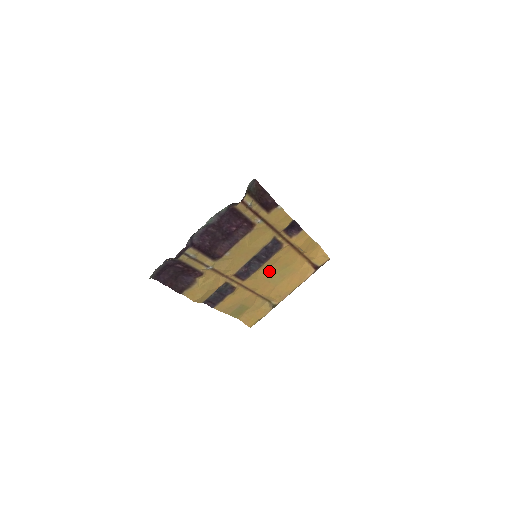
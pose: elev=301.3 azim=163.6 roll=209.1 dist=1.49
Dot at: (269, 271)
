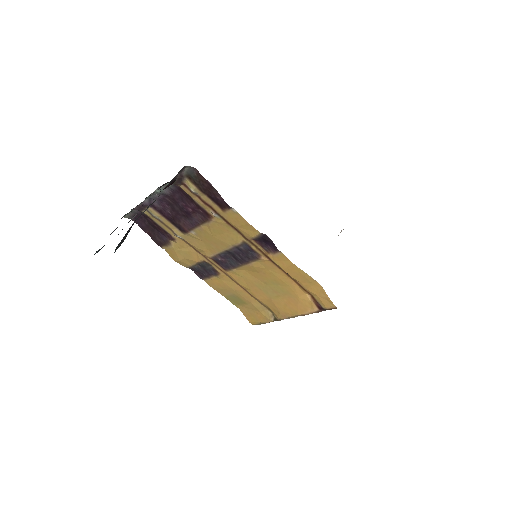
Dot at: (256, 277)
